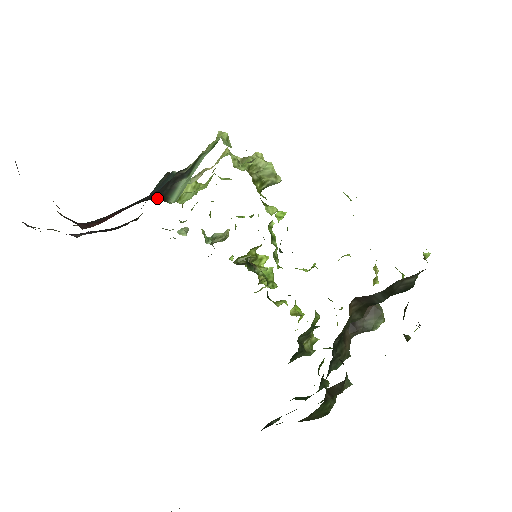
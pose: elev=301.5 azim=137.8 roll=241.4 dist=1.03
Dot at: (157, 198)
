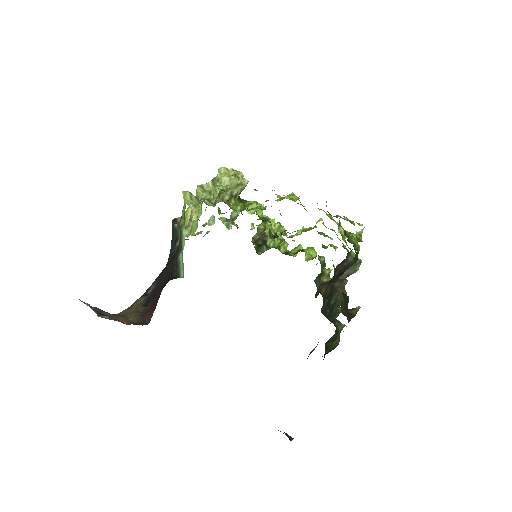
Dot at: (173, 276)
